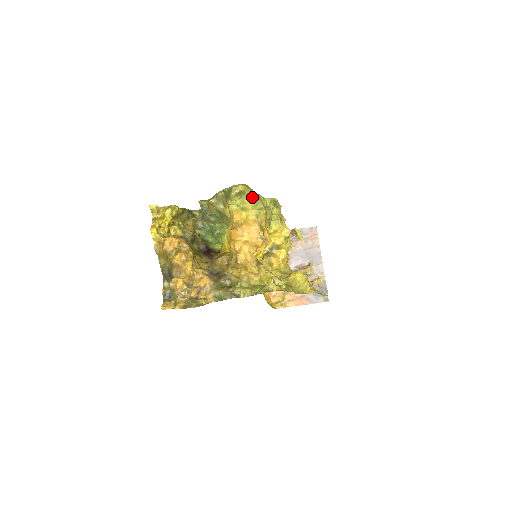
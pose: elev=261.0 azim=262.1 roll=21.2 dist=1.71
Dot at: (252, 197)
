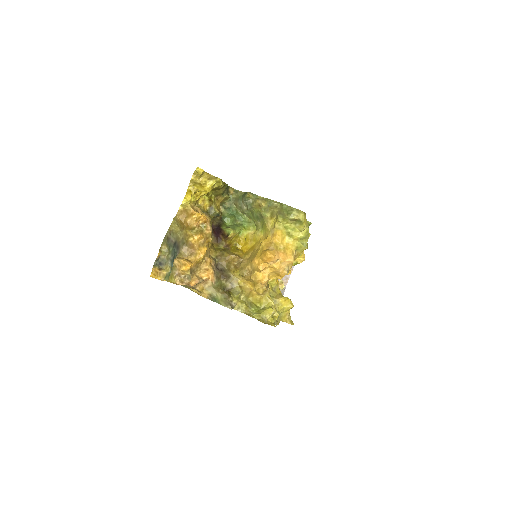
Dot at: (305, 230)
